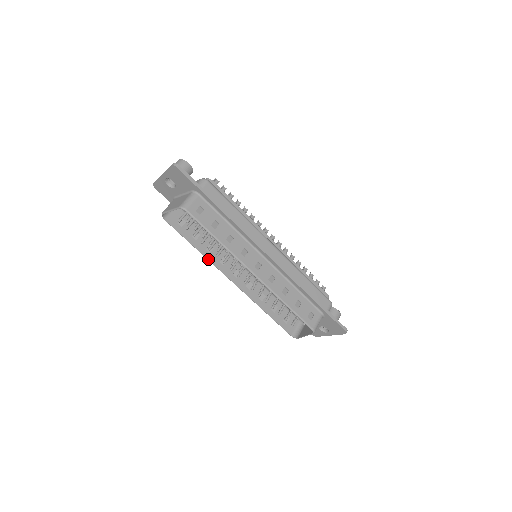
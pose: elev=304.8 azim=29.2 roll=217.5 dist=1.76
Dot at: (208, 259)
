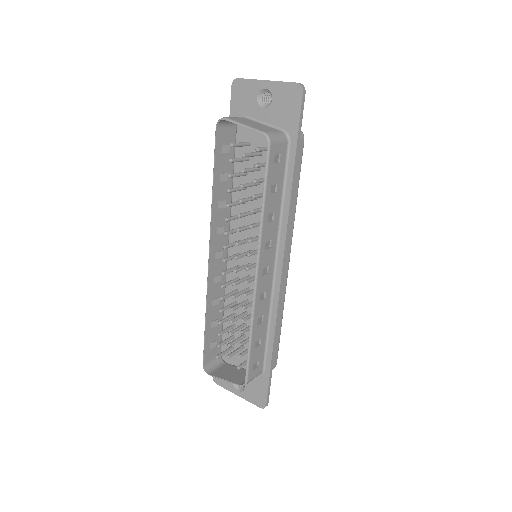
Dot at: (212, 213)
